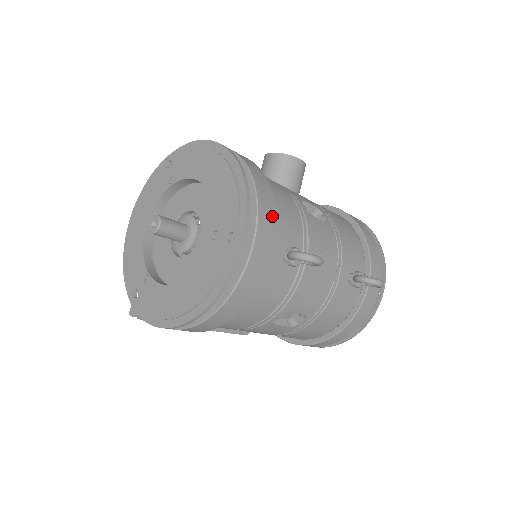
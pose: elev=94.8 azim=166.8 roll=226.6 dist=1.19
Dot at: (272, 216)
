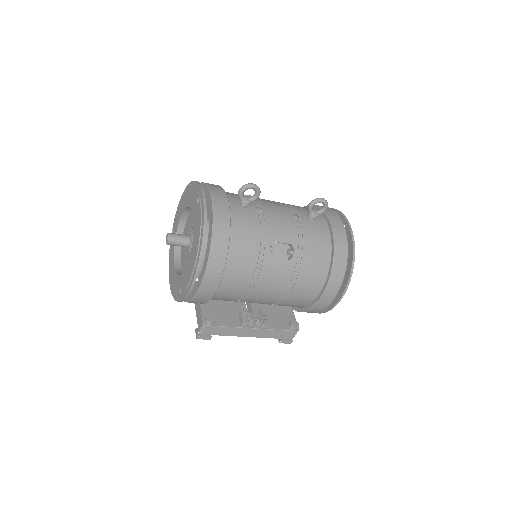
Dot at: (220, 188)
